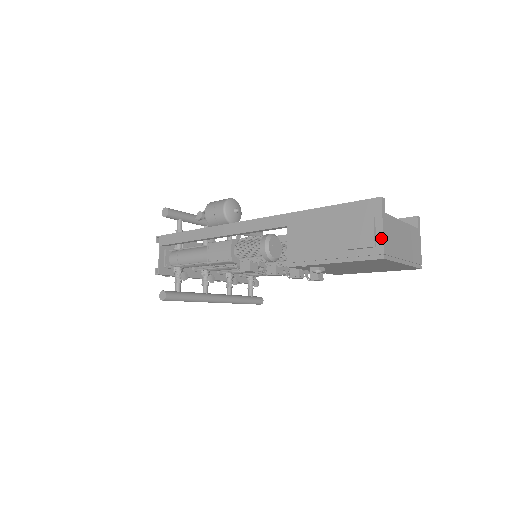
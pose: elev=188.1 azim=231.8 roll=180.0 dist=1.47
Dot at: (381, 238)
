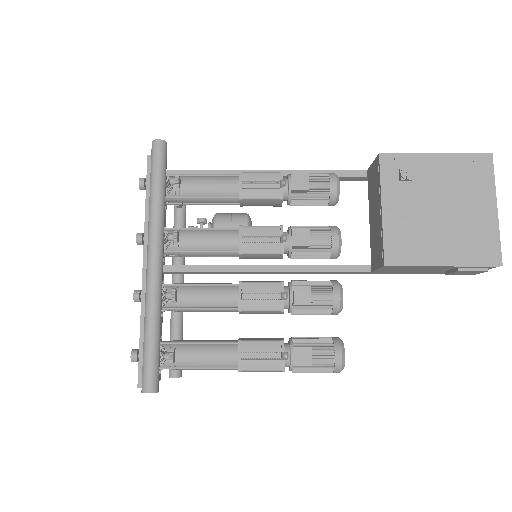
Dot at: occluded
